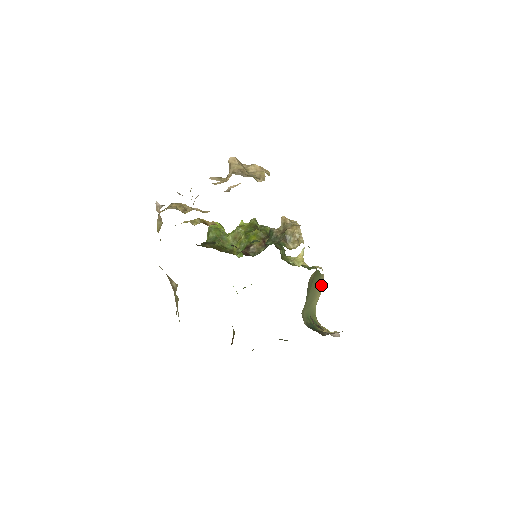
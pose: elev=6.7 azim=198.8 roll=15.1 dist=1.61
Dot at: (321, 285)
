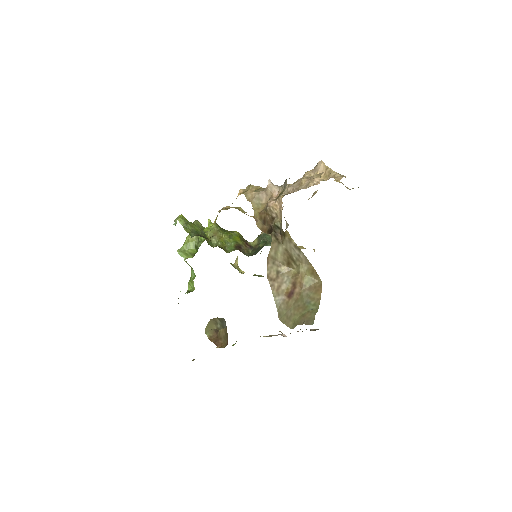
Dot at: occluded
